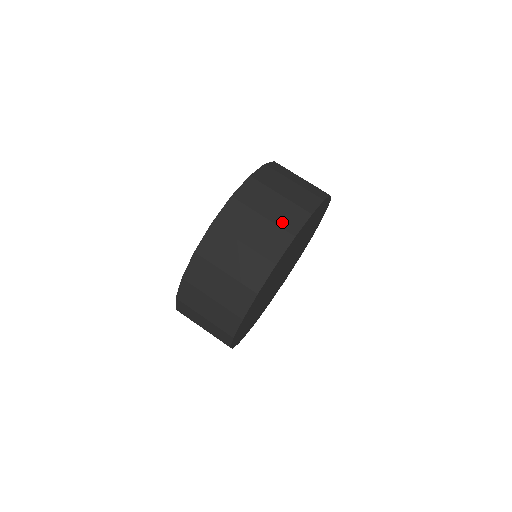
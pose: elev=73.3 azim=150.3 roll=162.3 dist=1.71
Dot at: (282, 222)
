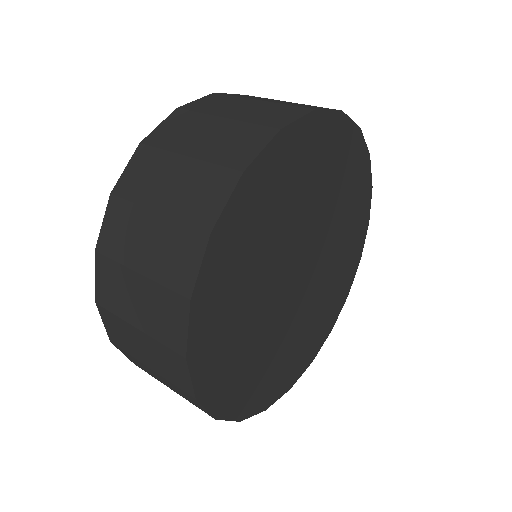
Dot at: occluded
